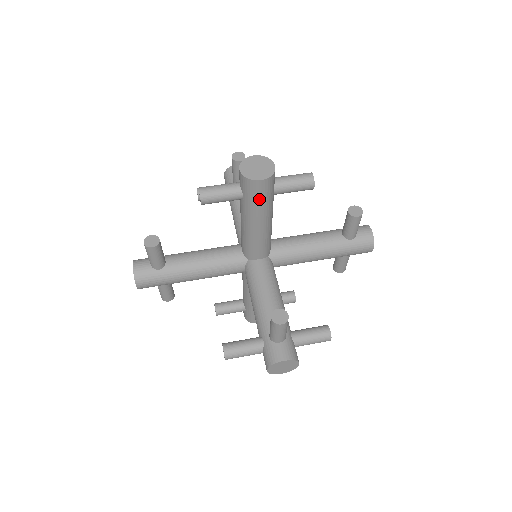
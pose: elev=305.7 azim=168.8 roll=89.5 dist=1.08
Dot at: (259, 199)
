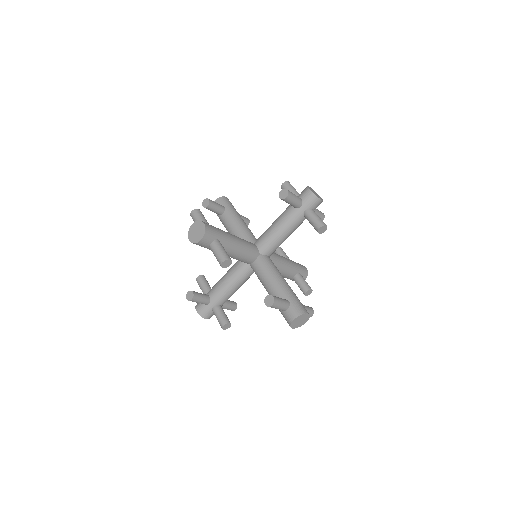
Dot at: occluded
